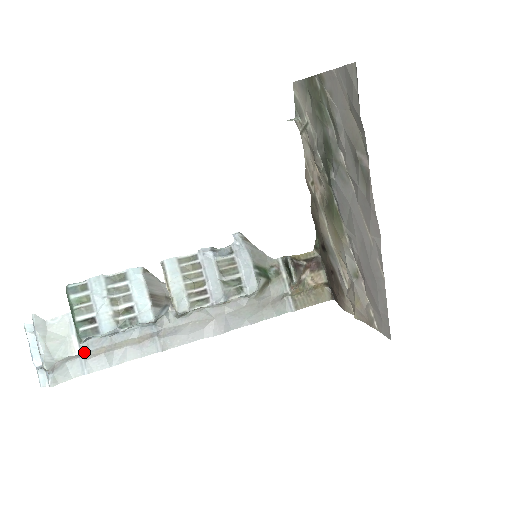
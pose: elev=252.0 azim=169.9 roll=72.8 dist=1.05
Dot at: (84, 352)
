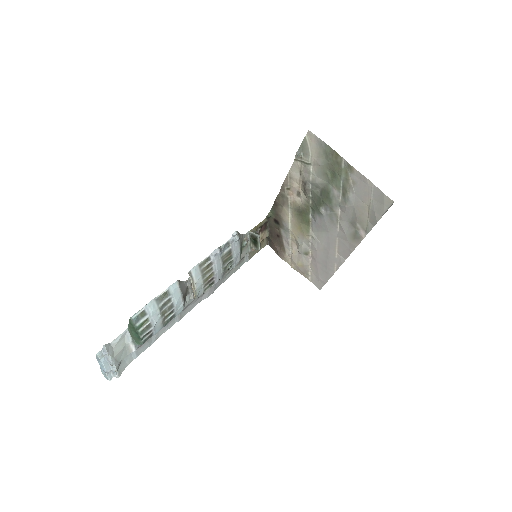
Dot at: (137, 348)
